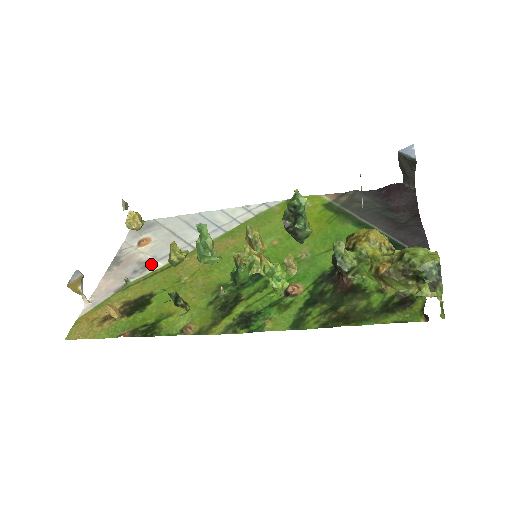
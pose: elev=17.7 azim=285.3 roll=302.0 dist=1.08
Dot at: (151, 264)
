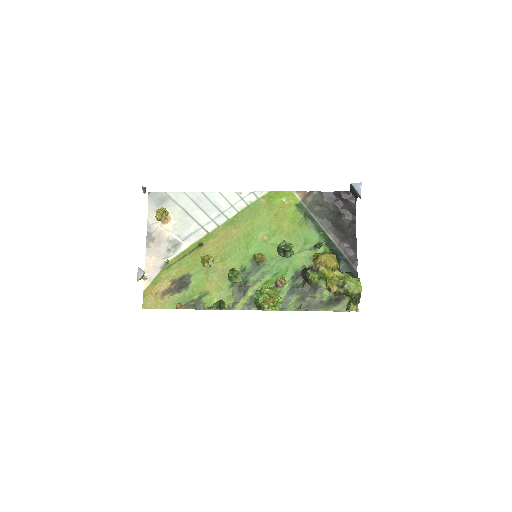
Dot at: (179, 244)
